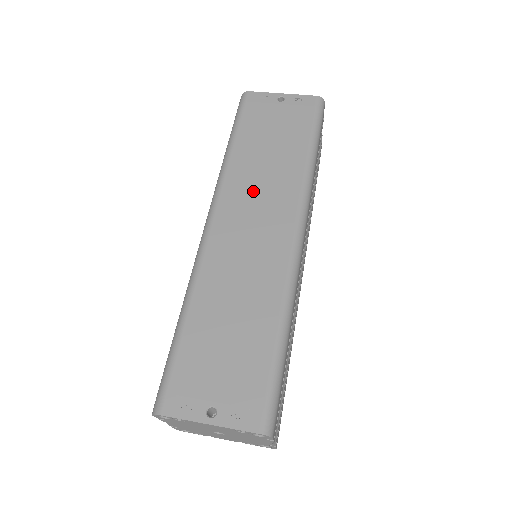
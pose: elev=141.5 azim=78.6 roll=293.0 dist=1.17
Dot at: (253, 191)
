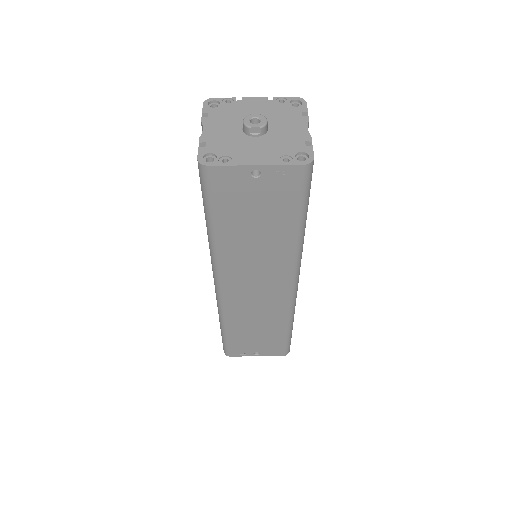
Dot at: (249, 267)
